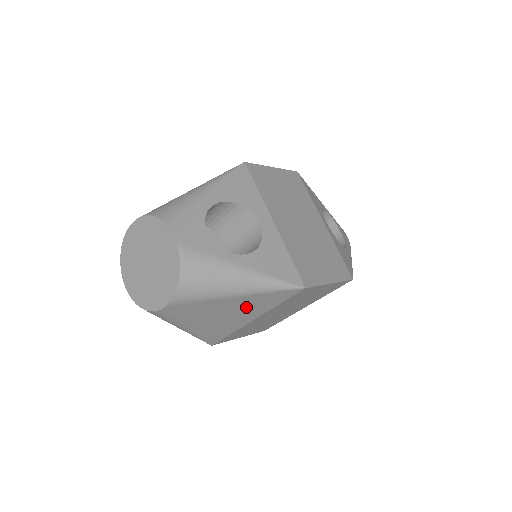
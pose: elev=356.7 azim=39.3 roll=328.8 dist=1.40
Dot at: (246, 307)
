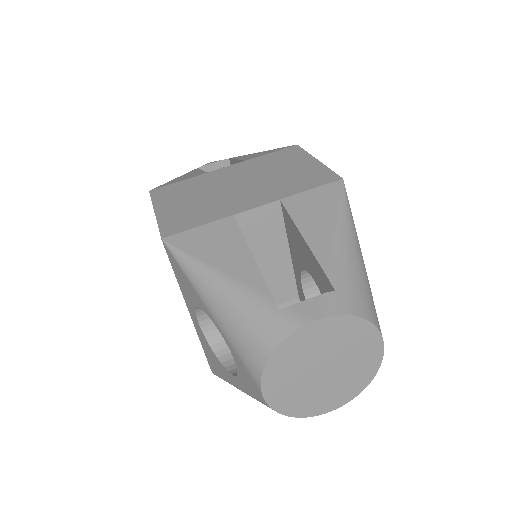
Dot at: occluded
